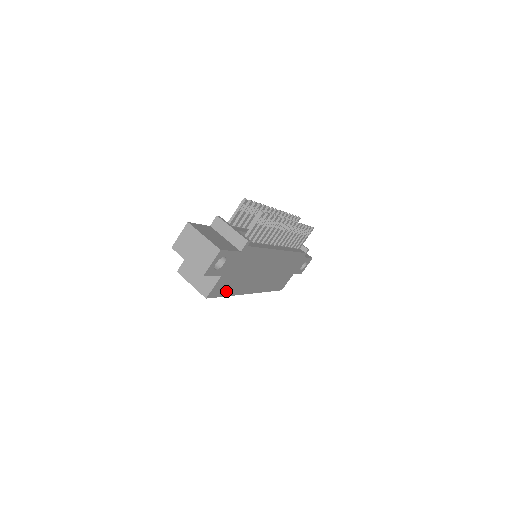
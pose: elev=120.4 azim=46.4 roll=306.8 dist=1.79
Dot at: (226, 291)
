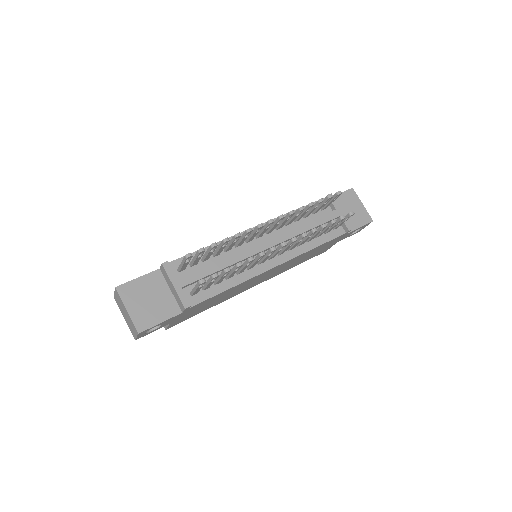
Dot at: (198, 312)
